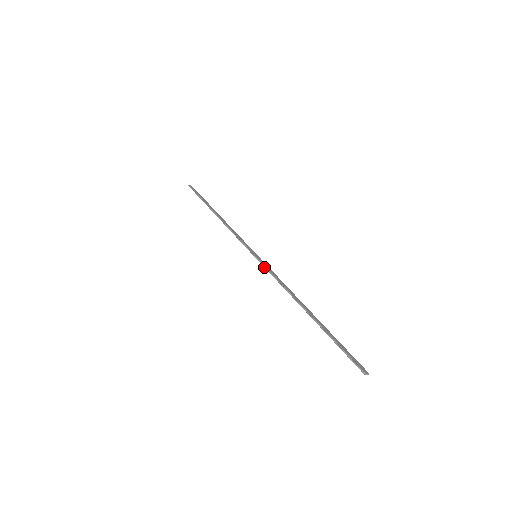
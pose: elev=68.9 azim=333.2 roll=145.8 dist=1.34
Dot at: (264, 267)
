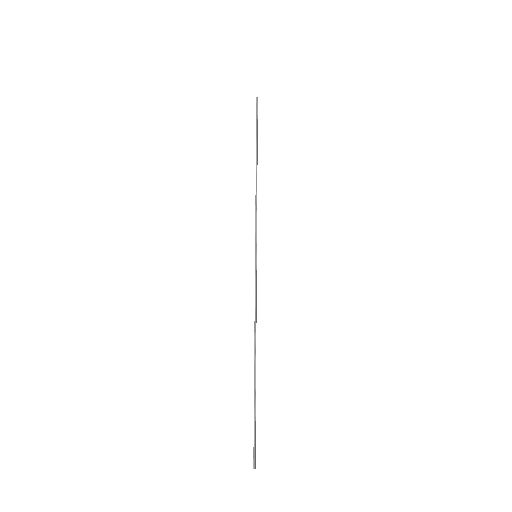
Dot at: (255, 277)
